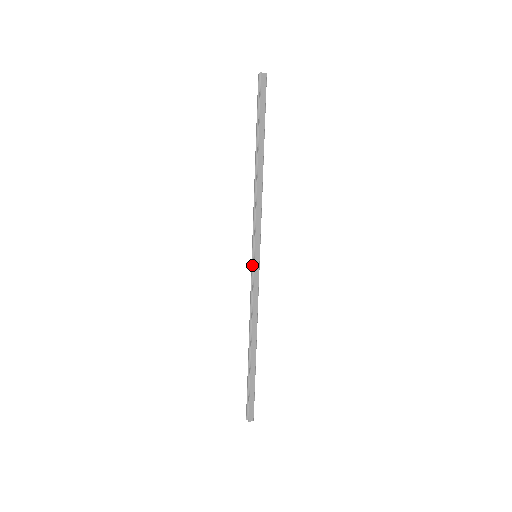
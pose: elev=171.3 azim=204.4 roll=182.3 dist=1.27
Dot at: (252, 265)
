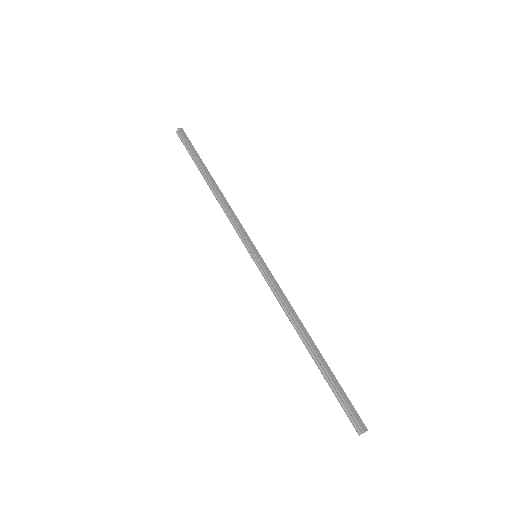
Dot at: (257, 265)
